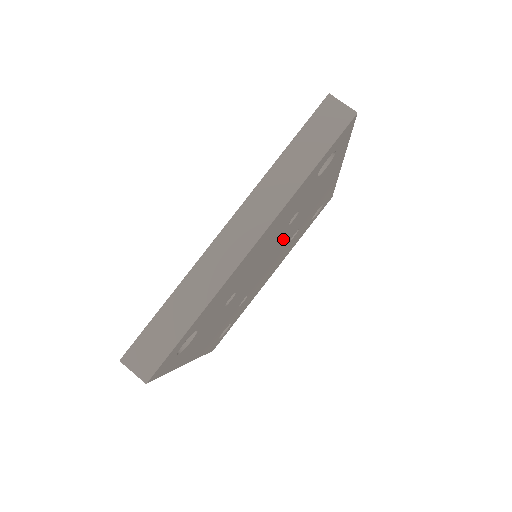
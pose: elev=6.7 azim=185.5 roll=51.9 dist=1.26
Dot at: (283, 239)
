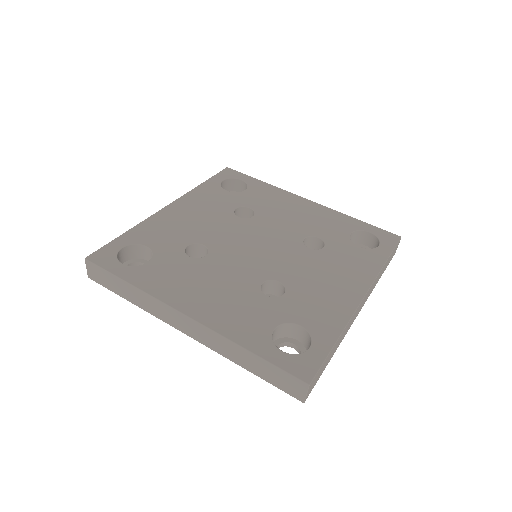
Dot at: occluded
